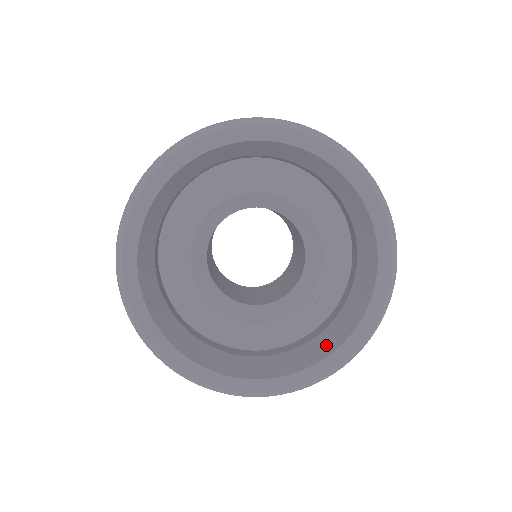
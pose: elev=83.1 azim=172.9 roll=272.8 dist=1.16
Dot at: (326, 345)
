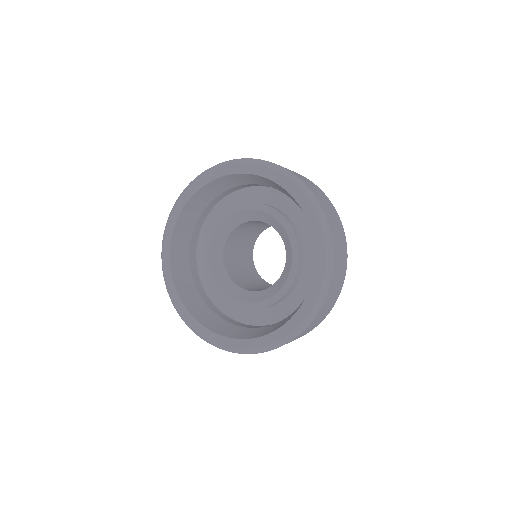
Dot at: occluded
